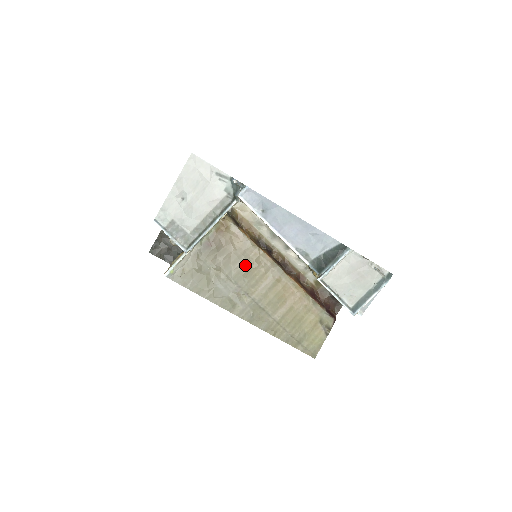
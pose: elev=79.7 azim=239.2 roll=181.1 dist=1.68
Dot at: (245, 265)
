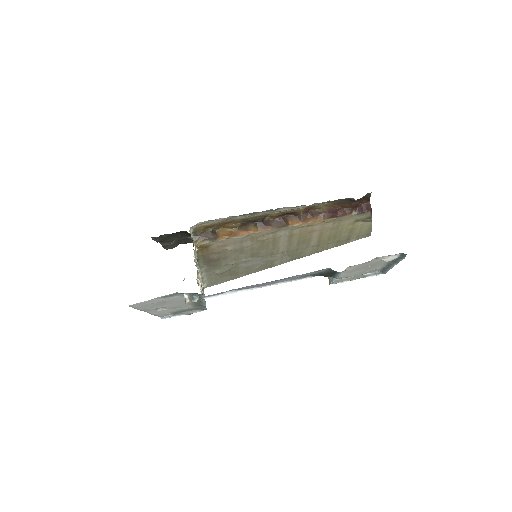
Dot at: (252, 247)
